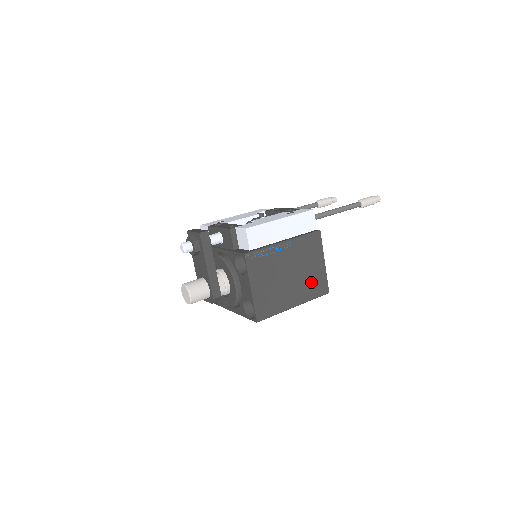
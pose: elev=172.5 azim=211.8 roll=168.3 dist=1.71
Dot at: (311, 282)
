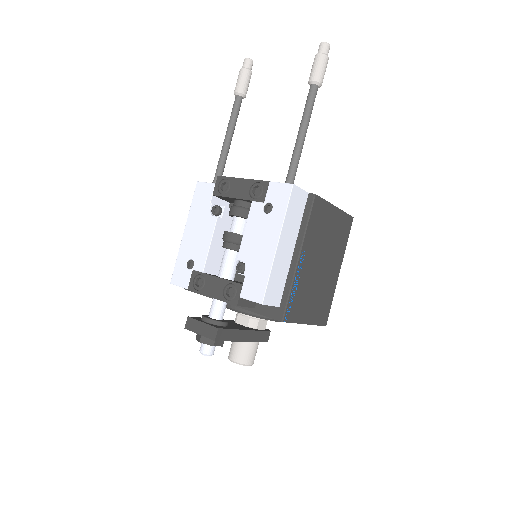
Dot at: (337, 238)
